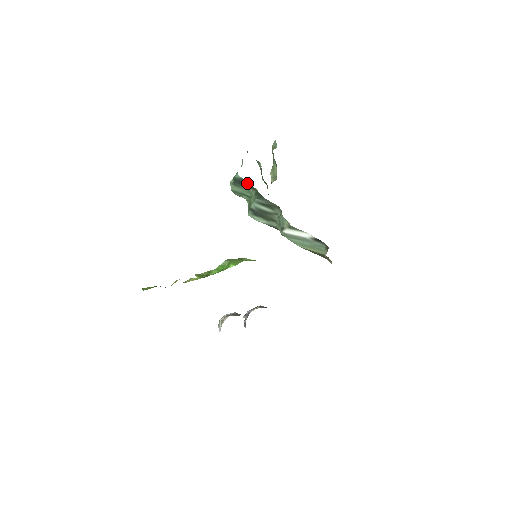
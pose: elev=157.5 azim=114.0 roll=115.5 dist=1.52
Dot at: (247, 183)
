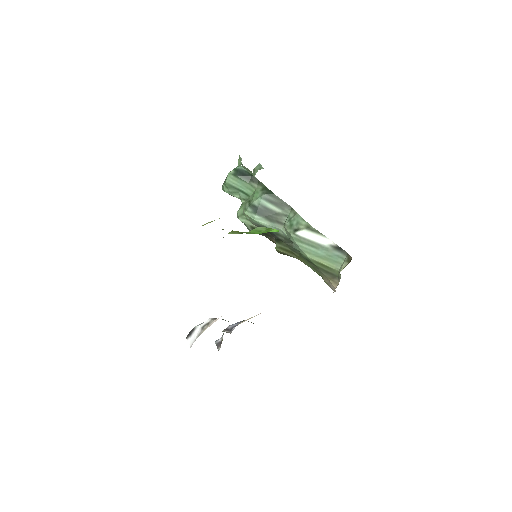
Dot at: (253, 177)
